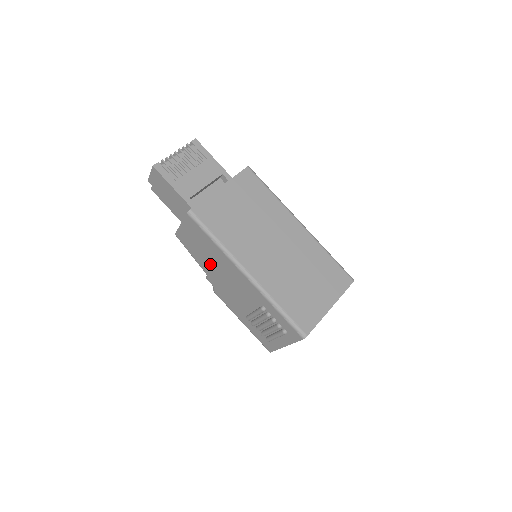
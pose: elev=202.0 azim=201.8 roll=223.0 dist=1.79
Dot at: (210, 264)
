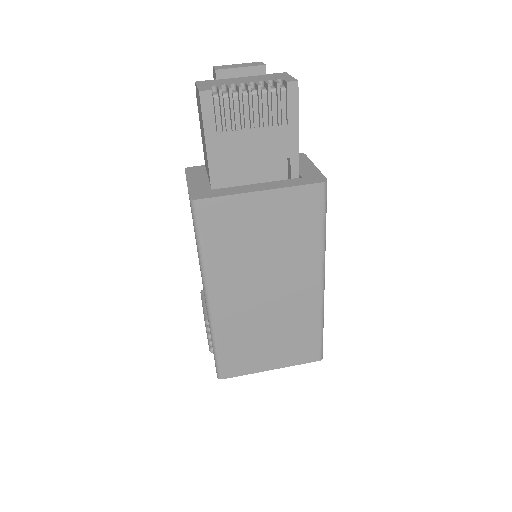
Dot at: occluded
